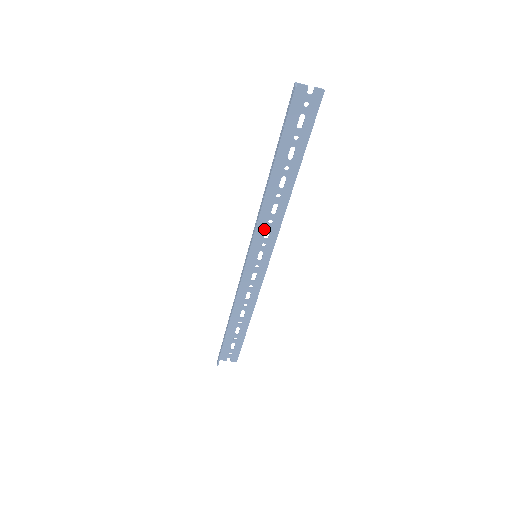
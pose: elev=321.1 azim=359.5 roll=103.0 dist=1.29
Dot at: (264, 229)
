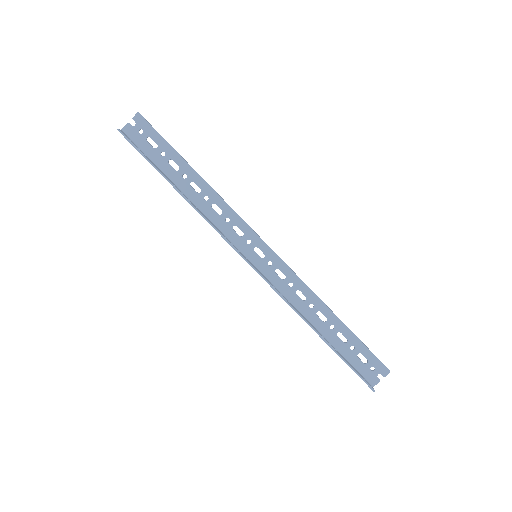
Dot at: (232, 231)
